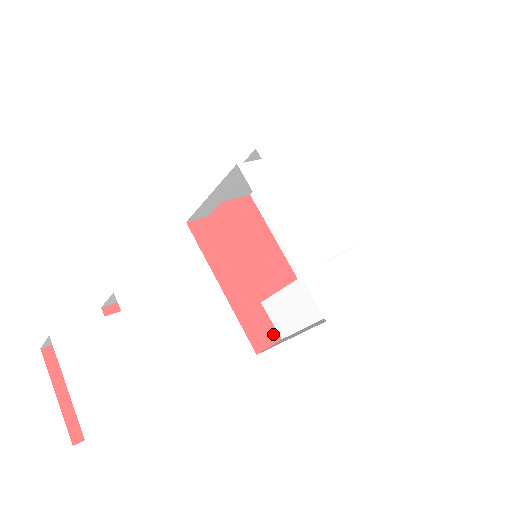
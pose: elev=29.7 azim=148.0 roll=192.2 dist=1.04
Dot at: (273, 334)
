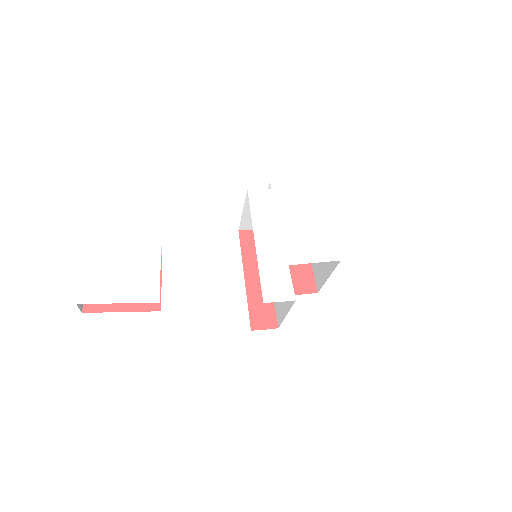
Dot at: (273, 322)
